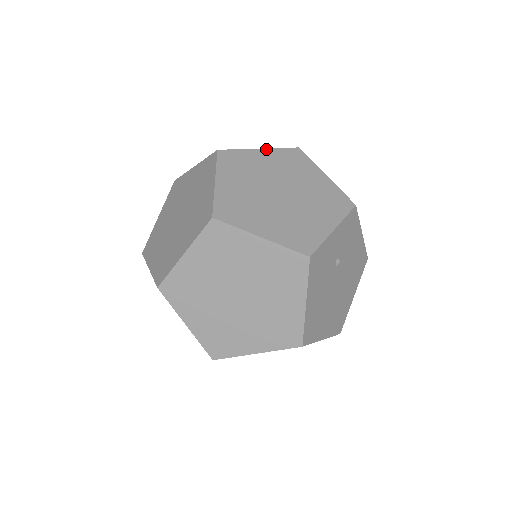
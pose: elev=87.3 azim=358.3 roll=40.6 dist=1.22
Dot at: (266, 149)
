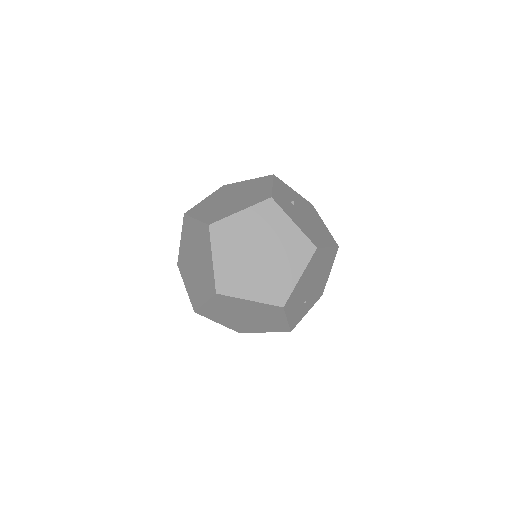
Dot at: (208, 197)
